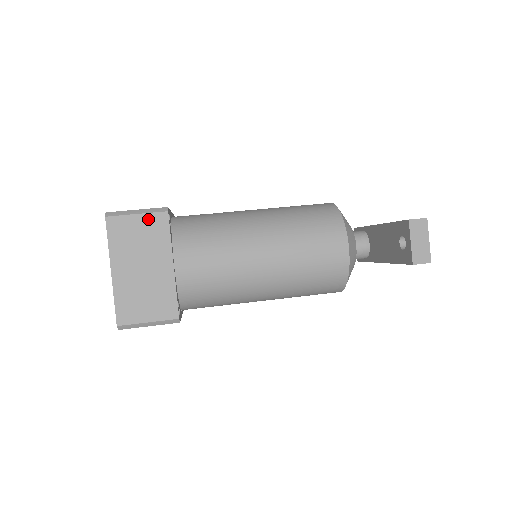
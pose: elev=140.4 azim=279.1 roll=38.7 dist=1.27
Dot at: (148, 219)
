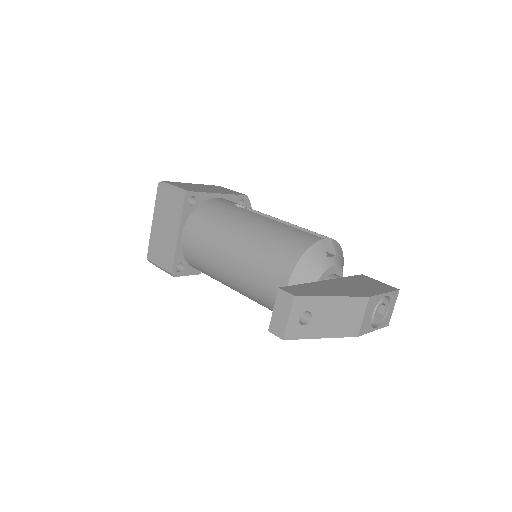
Dot at: (175, 195)
